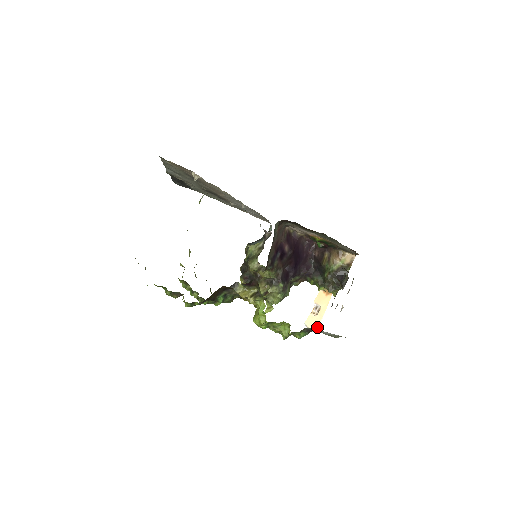
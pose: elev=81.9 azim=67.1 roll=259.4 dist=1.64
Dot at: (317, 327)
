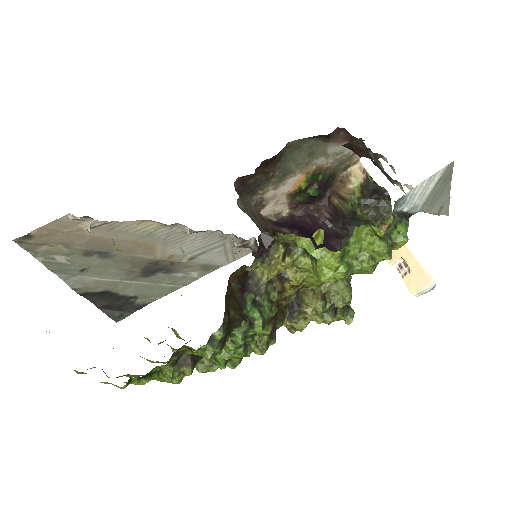
Dot at: (427, 278)
